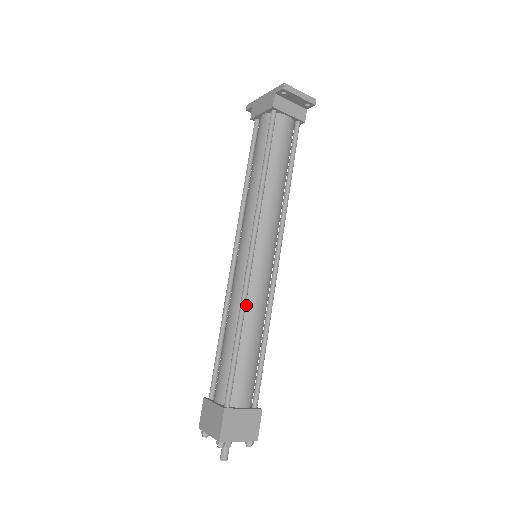
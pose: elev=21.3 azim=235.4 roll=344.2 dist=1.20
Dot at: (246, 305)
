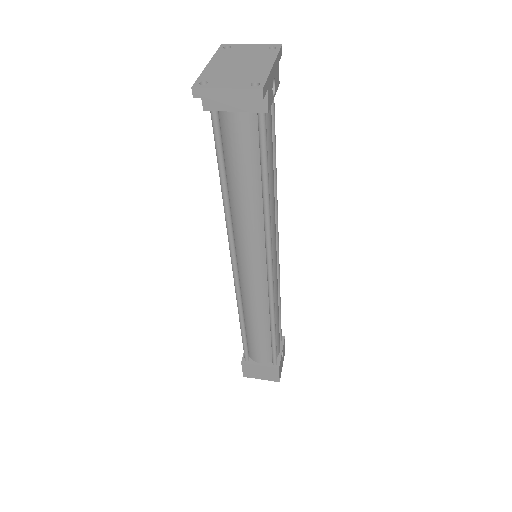
Dot at: (244, 304)
